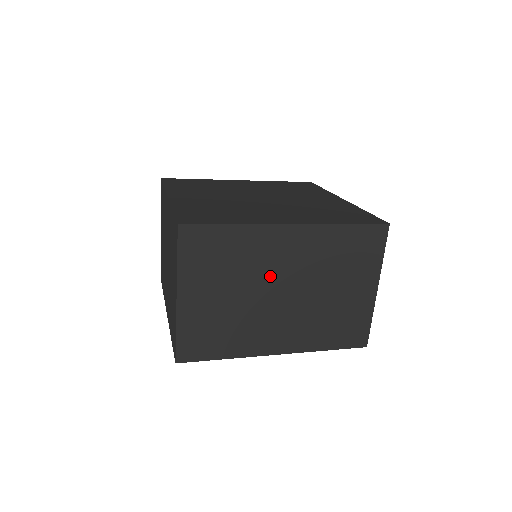
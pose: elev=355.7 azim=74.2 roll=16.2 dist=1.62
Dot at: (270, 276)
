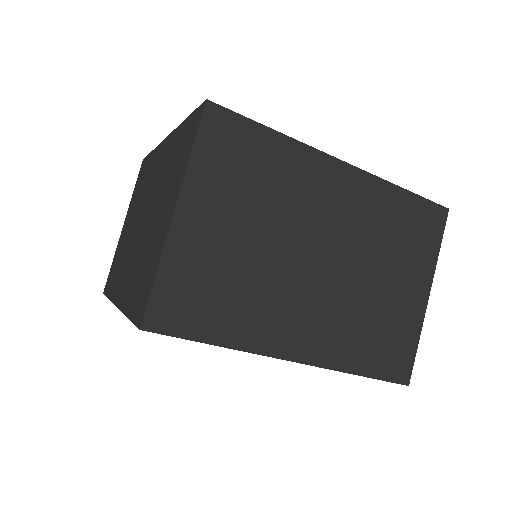
Dot at: (307, 227)
